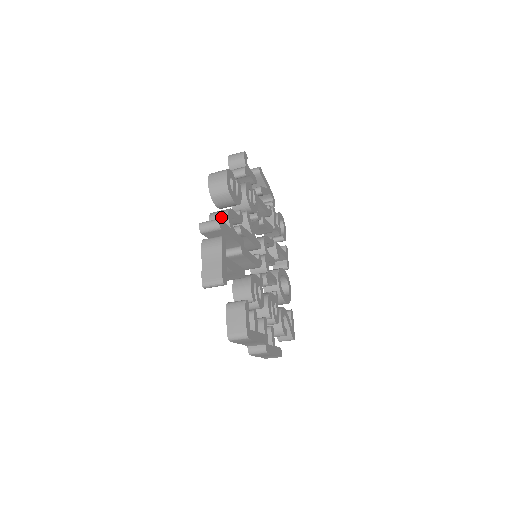
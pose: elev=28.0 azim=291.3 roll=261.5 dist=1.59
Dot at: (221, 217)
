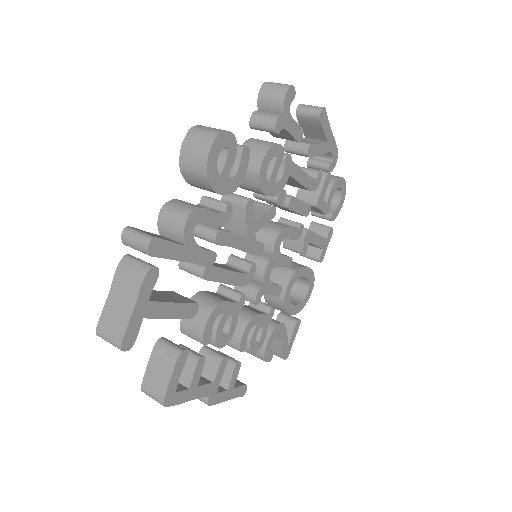
Dot at: (175, 220)
